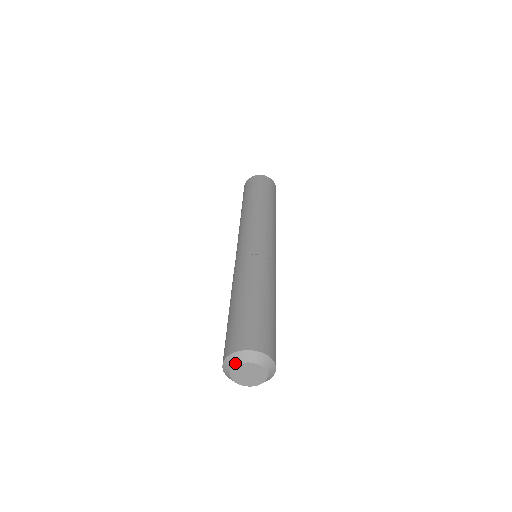
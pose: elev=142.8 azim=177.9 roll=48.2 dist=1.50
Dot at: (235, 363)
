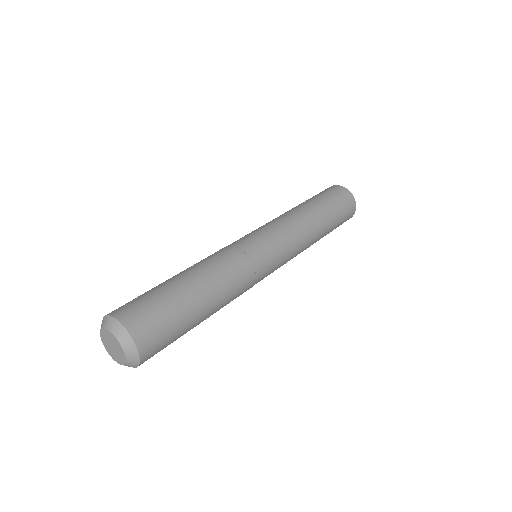
Dot at: (101, 338)
